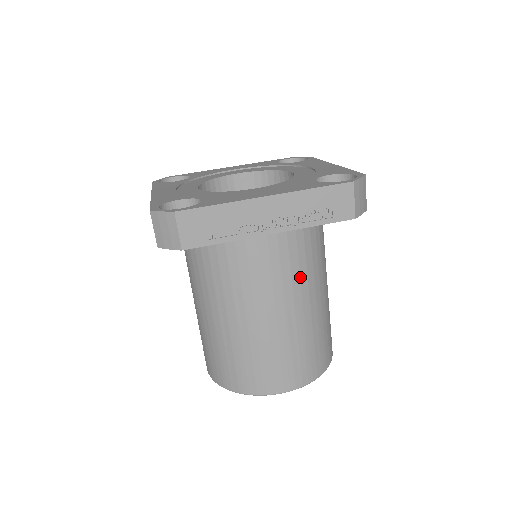
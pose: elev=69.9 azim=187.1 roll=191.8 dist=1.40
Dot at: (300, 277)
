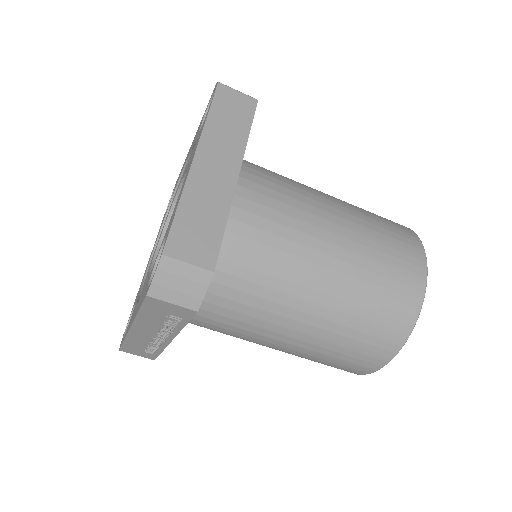
Dot at: (259, 319)
